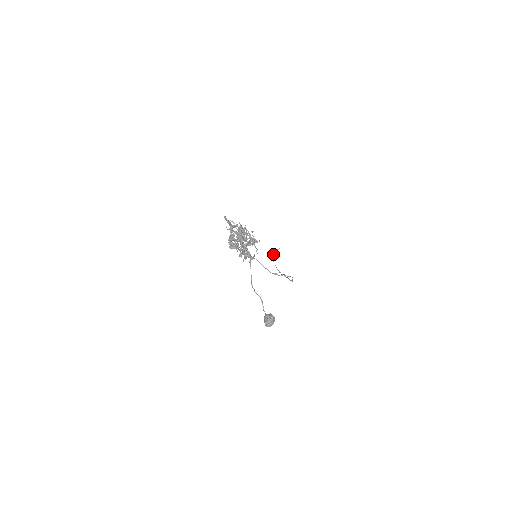
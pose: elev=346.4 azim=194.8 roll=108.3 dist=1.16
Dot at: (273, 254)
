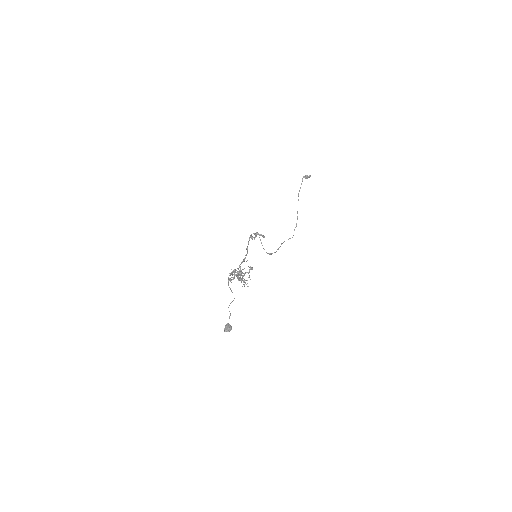
Dot at: (305, 175)
